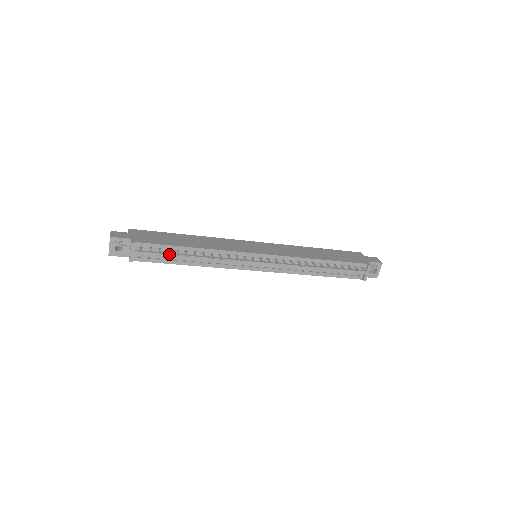
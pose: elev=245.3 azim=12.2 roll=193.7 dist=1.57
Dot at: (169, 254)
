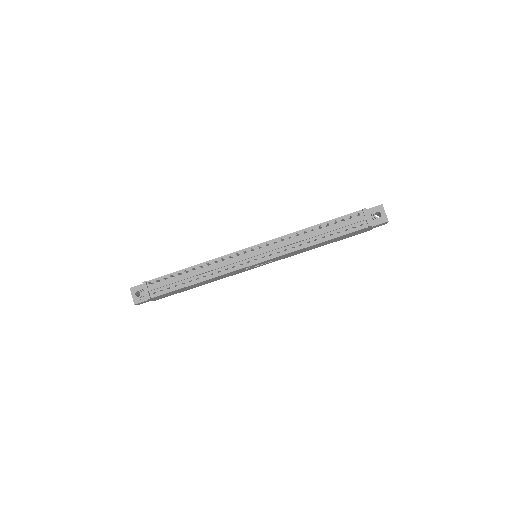
Dot at: (170, 276)
